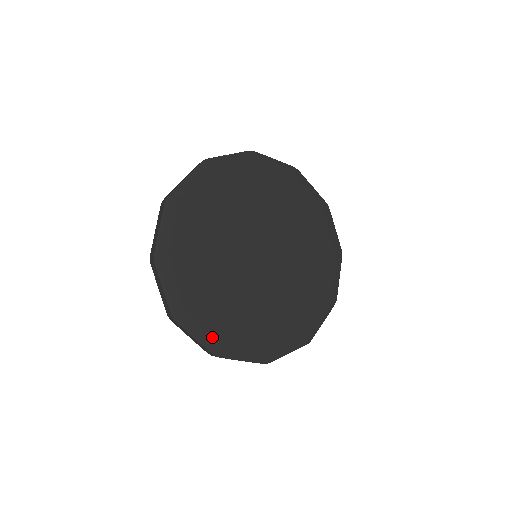
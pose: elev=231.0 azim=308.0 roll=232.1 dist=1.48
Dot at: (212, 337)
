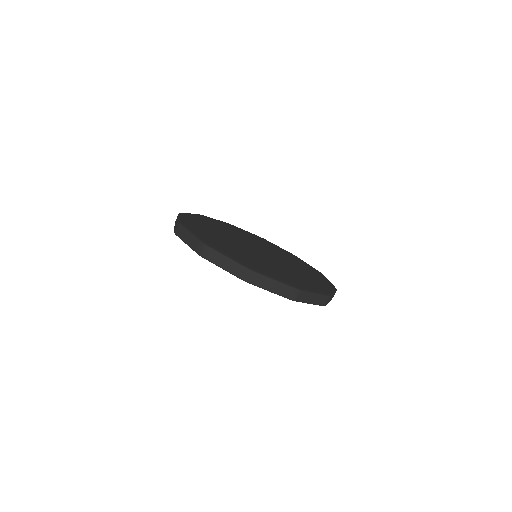
Dot at: (242, 261)
